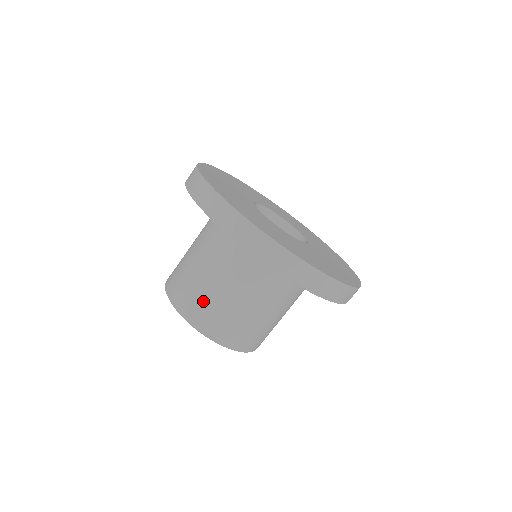
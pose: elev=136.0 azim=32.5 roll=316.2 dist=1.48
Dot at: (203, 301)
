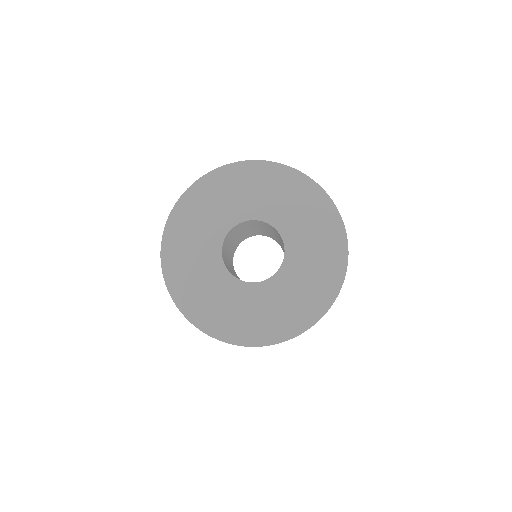
Dot at: occluded
